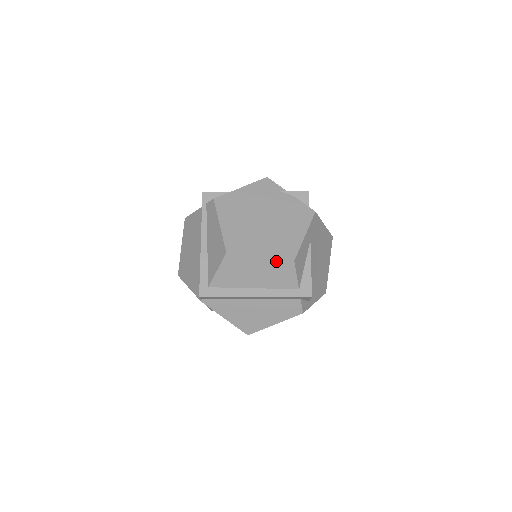
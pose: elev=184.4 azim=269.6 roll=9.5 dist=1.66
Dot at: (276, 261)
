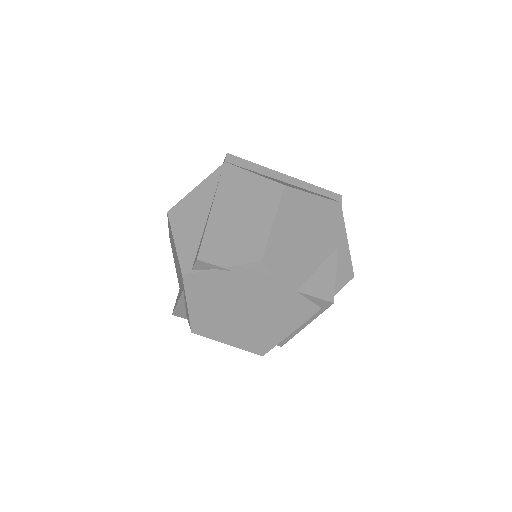
Dot at: occluded
